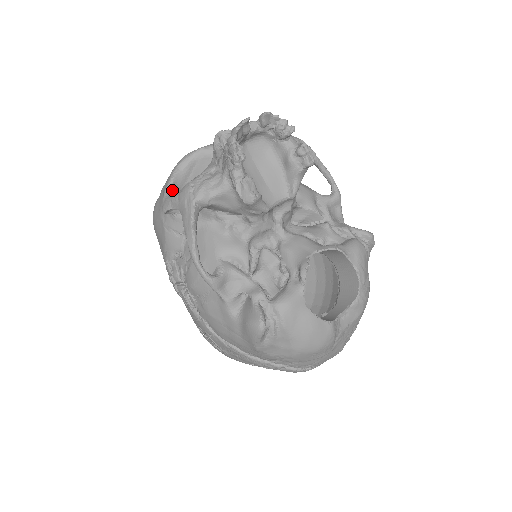
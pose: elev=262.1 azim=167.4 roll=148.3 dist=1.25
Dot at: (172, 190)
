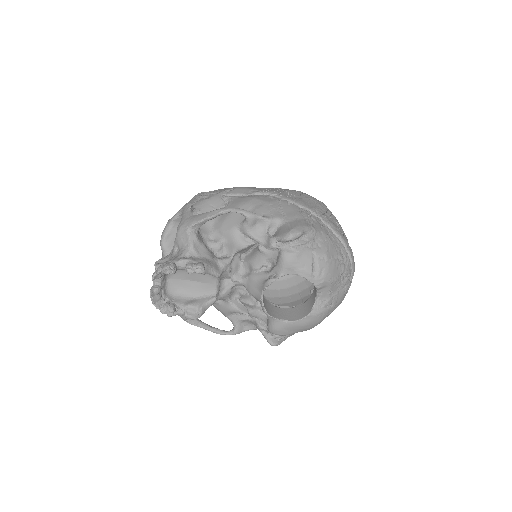
Dot at: occluded
